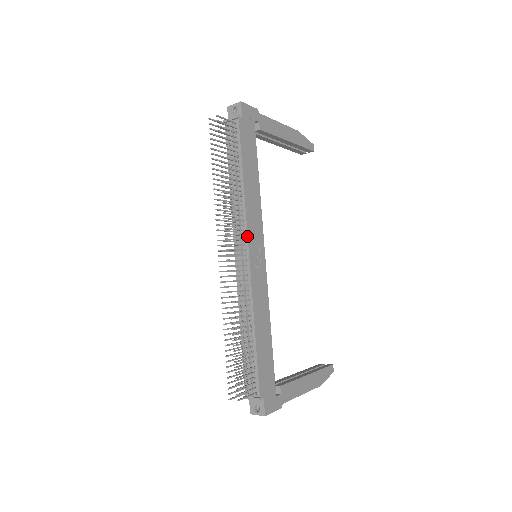
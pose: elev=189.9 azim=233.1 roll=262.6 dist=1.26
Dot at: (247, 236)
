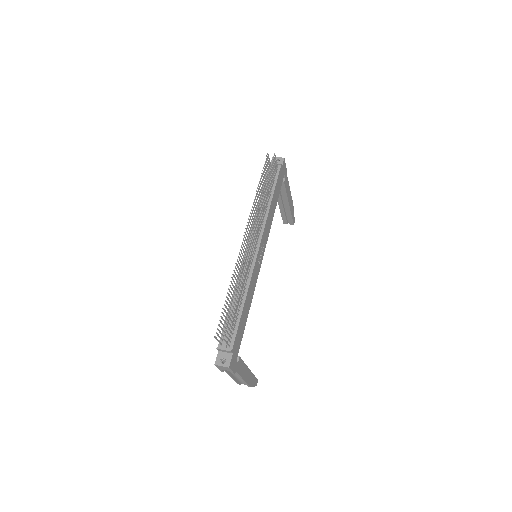
Dot at: (262, 236)
